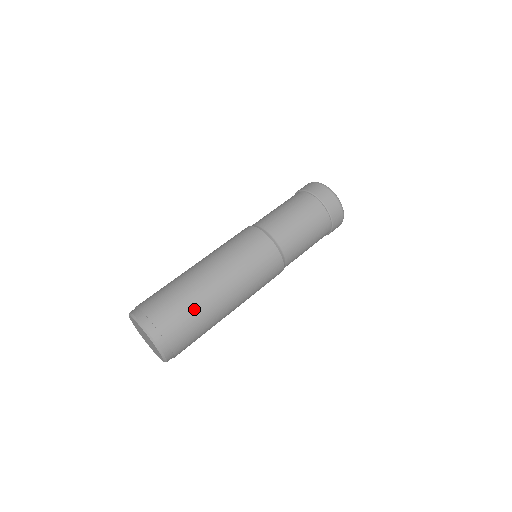
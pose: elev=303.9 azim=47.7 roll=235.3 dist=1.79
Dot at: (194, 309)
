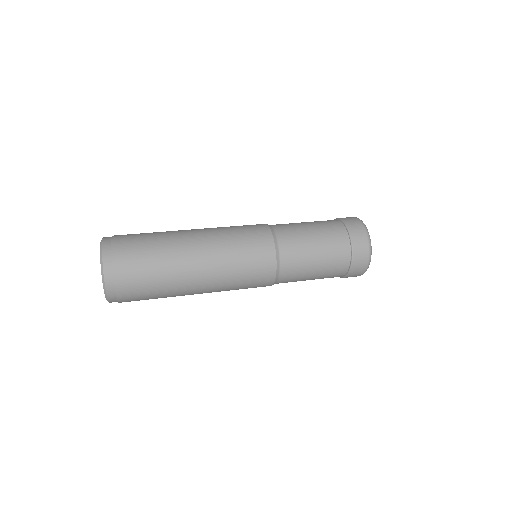
Dot at: (155, 234)
